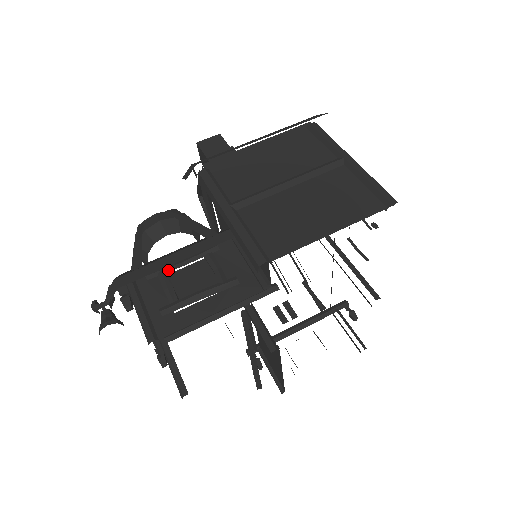
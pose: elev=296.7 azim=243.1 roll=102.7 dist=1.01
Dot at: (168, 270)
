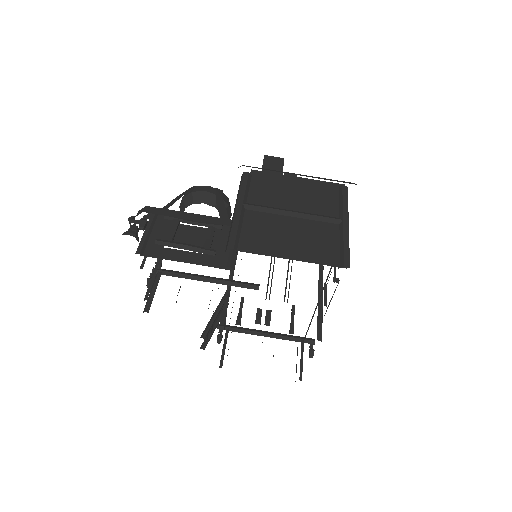
Dot at: (181, 221)
